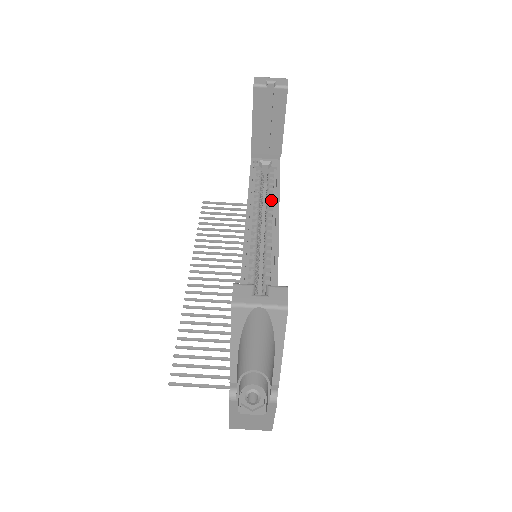
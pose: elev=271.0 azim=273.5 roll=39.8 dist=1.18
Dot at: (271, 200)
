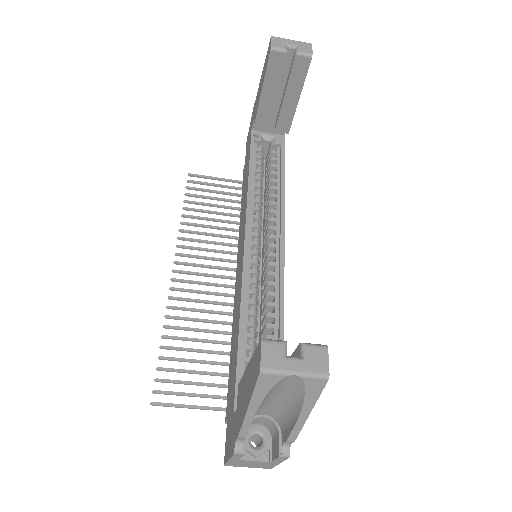
Dot at: (274, 187)
